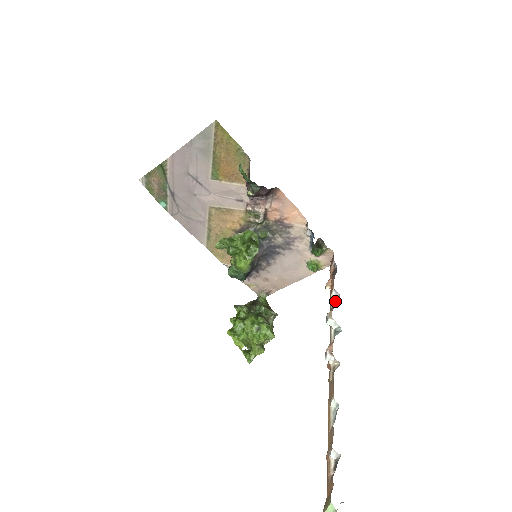
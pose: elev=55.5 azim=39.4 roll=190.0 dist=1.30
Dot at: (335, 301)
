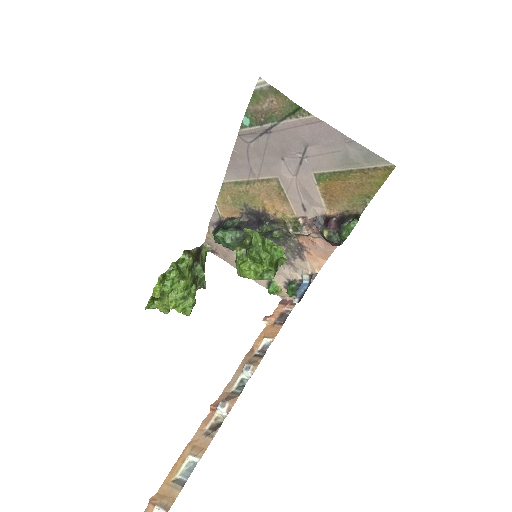
Dot at: (263, 348)
